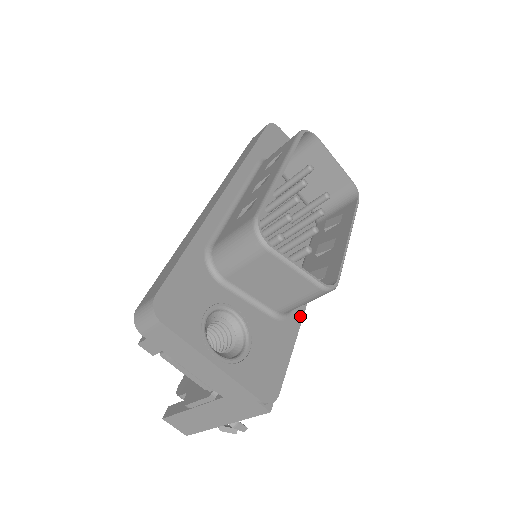
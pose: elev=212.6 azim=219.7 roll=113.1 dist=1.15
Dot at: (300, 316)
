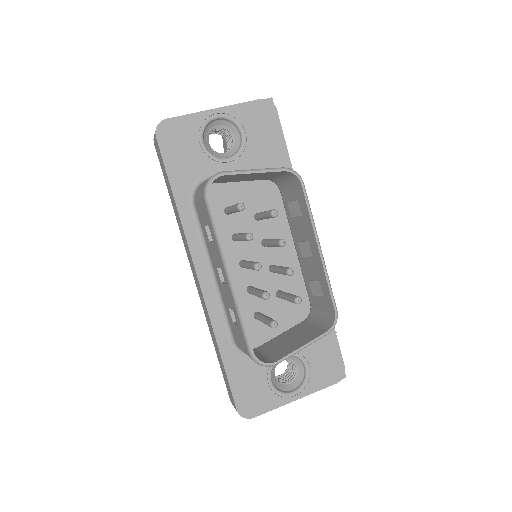
Dot at: occluded
